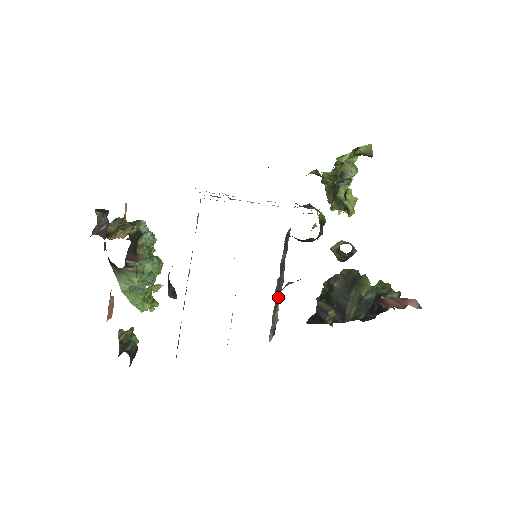
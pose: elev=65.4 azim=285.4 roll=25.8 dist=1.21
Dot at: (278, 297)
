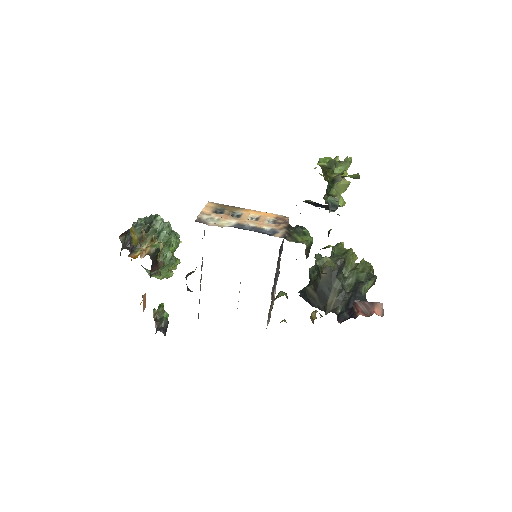
Dot at: occluded
